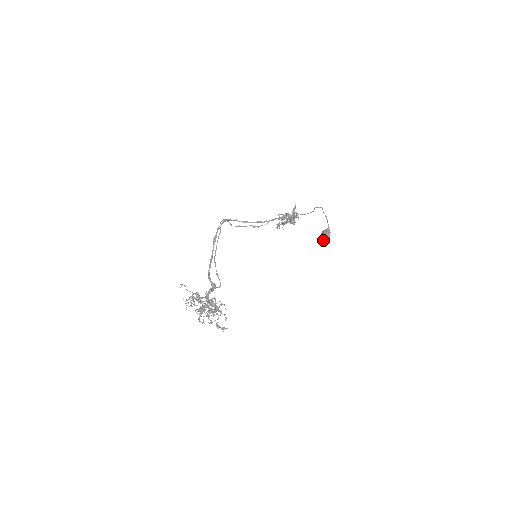
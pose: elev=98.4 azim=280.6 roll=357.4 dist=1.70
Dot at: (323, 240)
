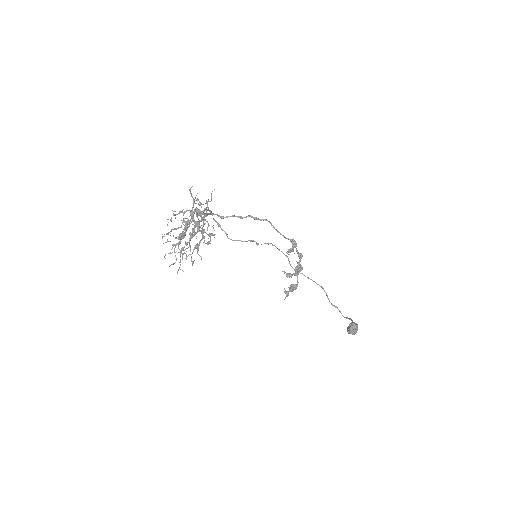
Dot at: (350, 327)
